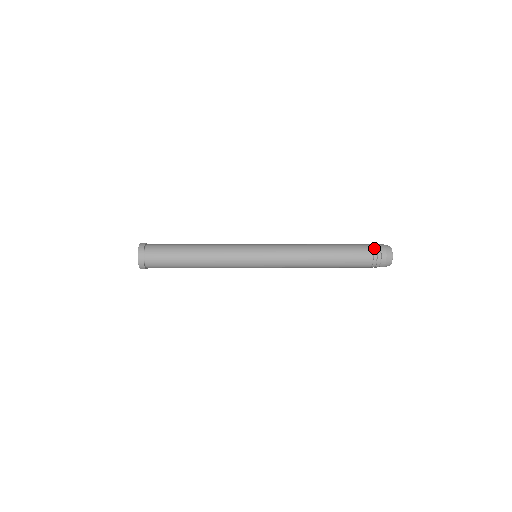
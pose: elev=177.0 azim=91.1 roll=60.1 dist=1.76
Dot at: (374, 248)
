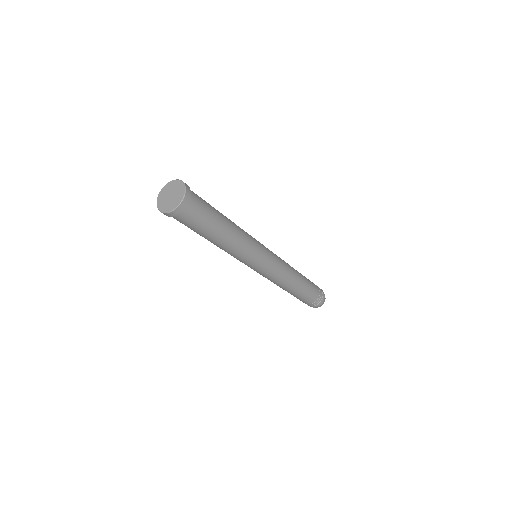
Dot at: occluded
